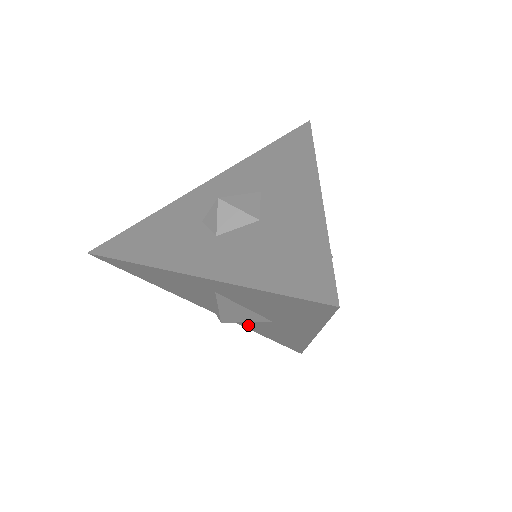
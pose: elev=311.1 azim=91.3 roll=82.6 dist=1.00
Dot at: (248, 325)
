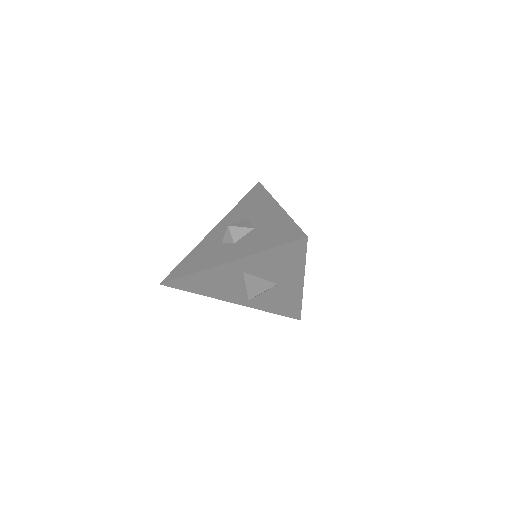
Dot at: (263, 304)
